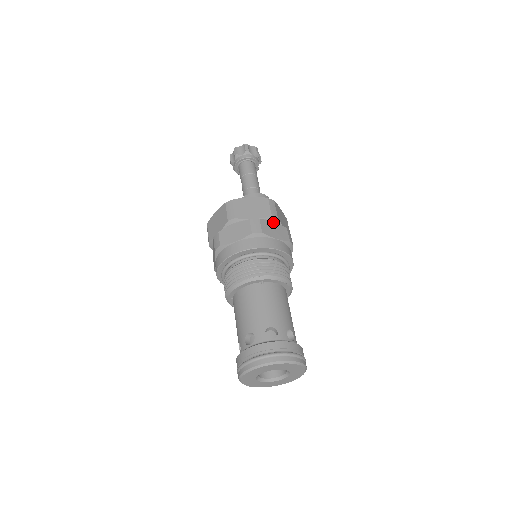
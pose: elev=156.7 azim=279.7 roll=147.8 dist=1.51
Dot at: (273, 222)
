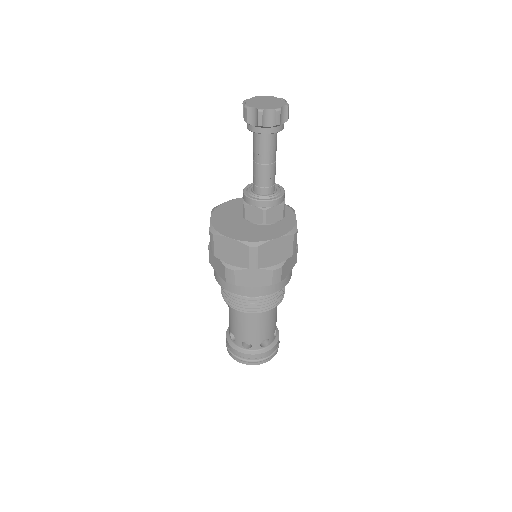
Dot at: occluded
